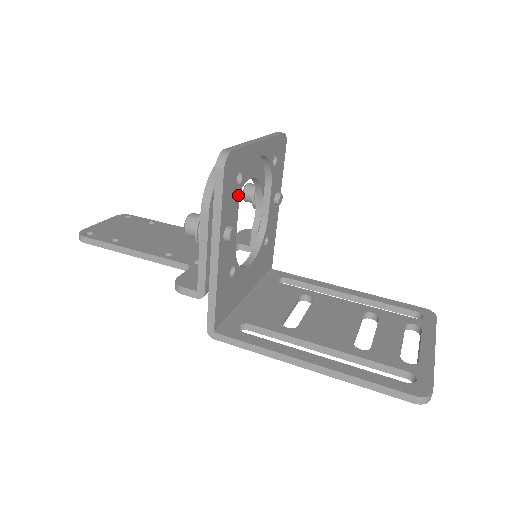
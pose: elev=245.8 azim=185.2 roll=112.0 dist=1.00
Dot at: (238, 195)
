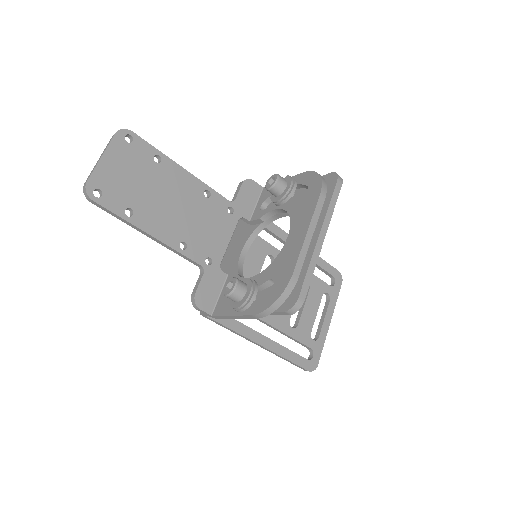
Dot at: occluded
